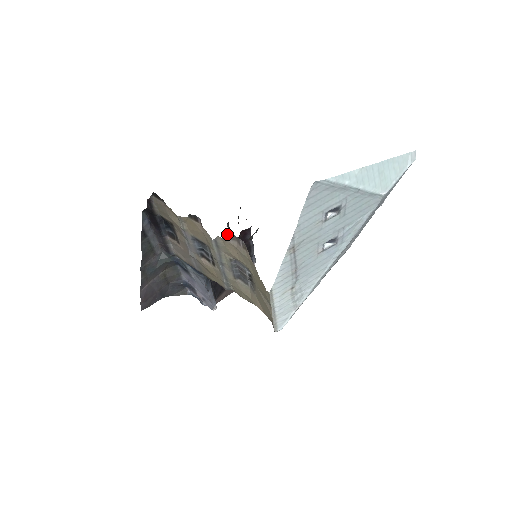
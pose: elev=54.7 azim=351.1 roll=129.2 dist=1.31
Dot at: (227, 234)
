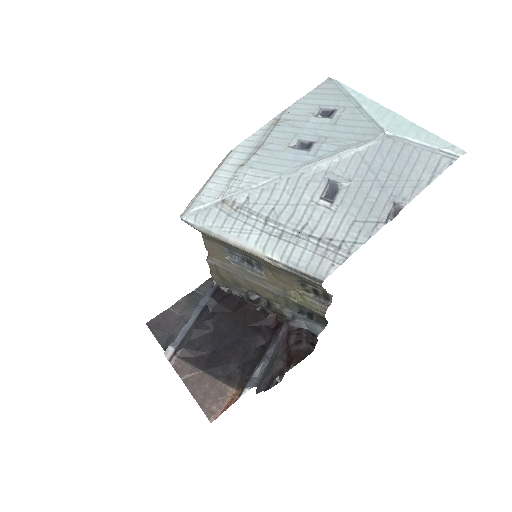
Dot at: occluded
